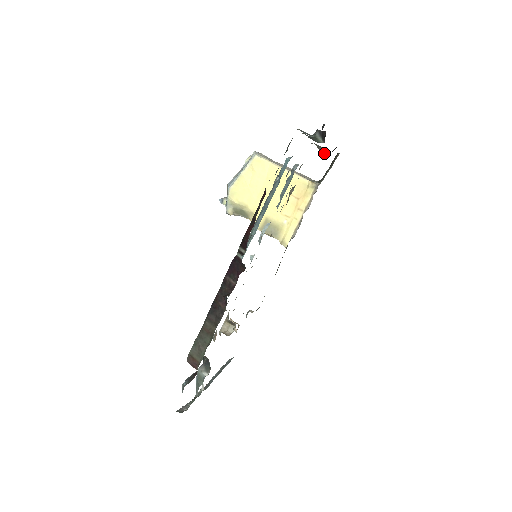
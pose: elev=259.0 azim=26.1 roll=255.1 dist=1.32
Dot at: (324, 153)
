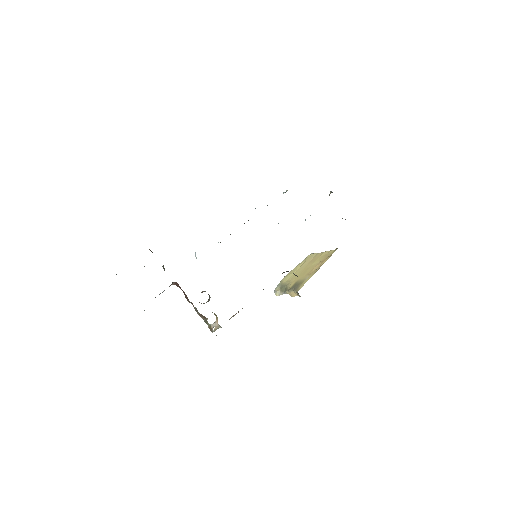
Dot at: occluded
